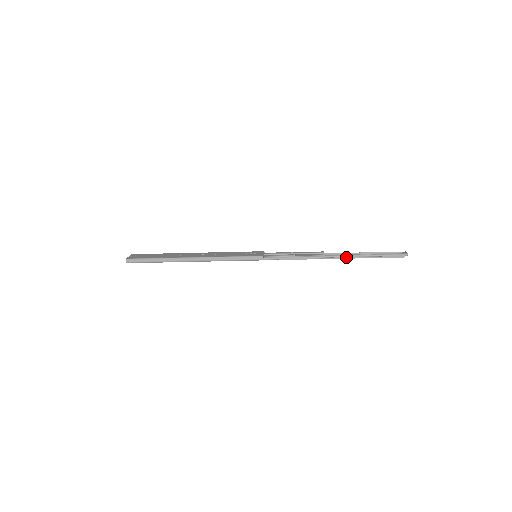
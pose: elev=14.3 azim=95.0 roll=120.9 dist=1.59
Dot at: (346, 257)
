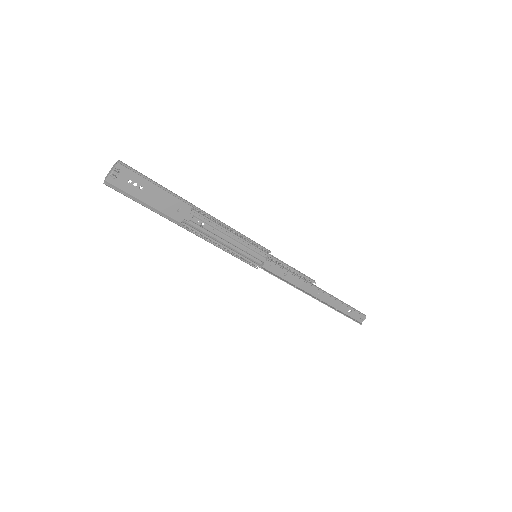
Dot at: (329, 295)
